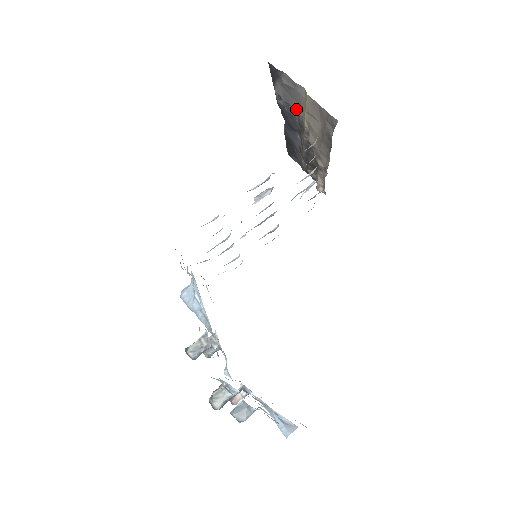
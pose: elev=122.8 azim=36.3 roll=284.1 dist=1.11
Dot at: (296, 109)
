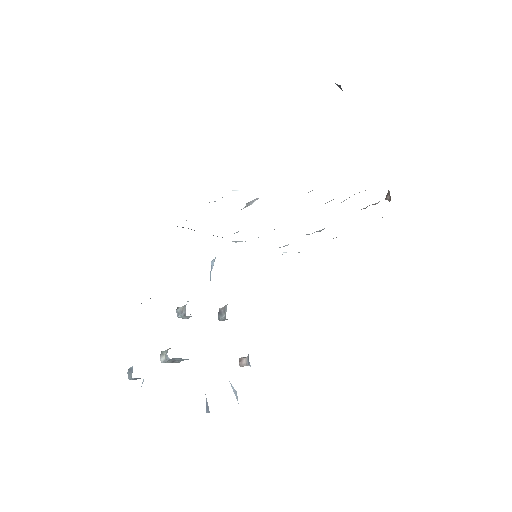
Dot at: occluded
